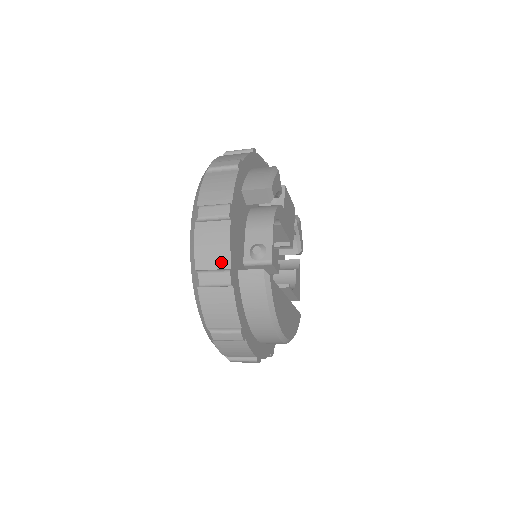
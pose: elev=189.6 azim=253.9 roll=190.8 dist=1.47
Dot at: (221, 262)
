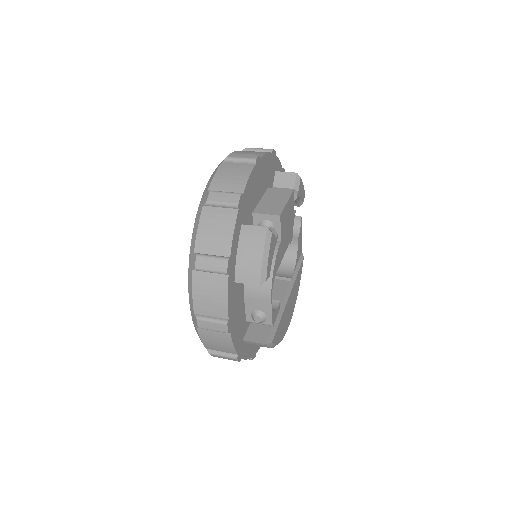
Dot at: (228, 351)
